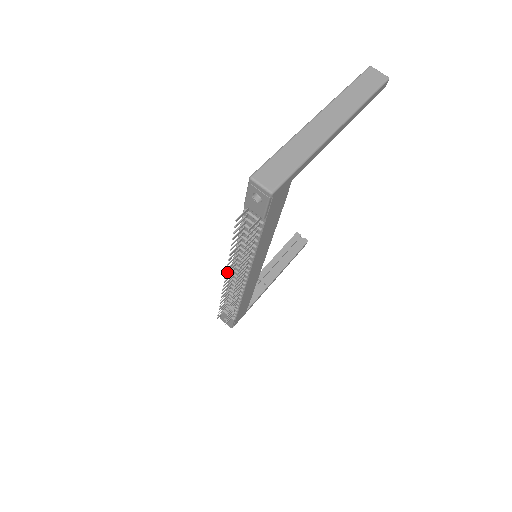
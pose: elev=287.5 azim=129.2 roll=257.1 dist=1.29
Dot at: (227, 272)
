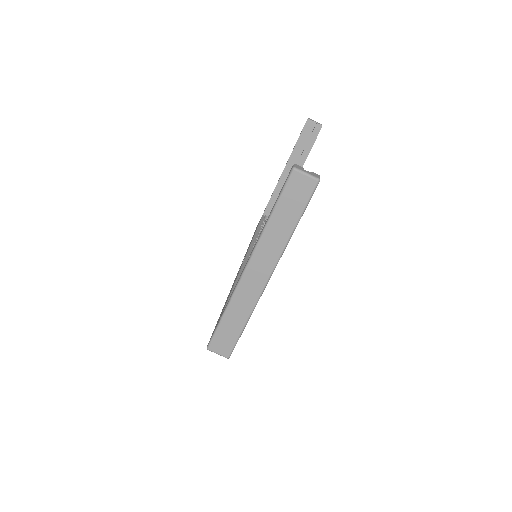
Dot at: occluded
